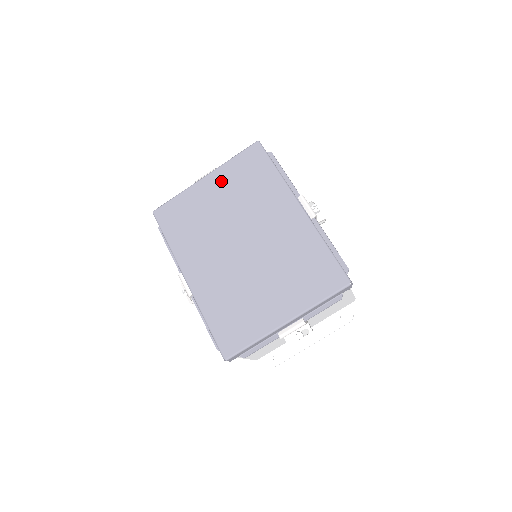
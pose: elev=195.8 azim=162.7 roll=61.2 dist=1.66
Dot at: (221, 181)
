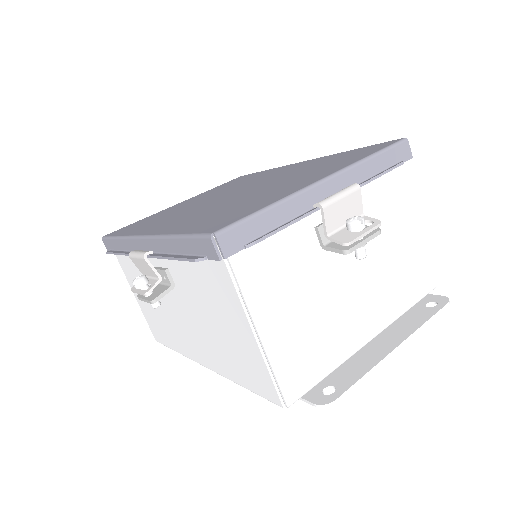
Dot at: (200, 196)
